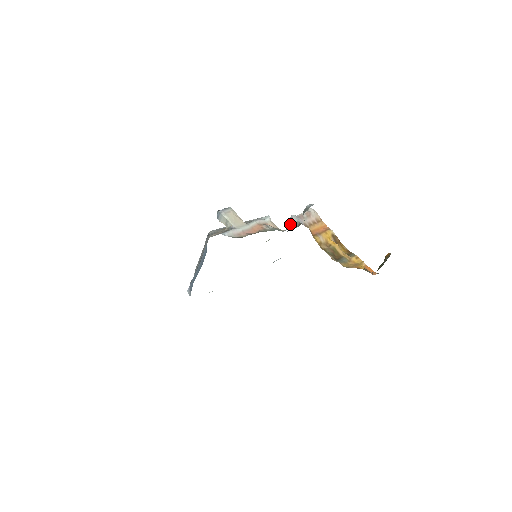
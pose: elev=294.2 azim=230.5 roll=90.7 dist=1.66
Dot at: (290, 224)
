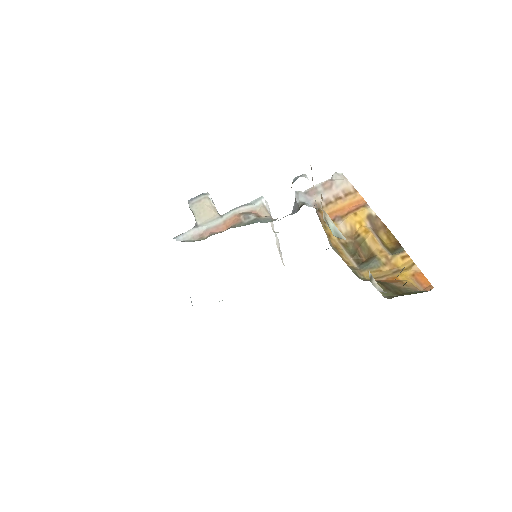
Dot at: (294, 206)
